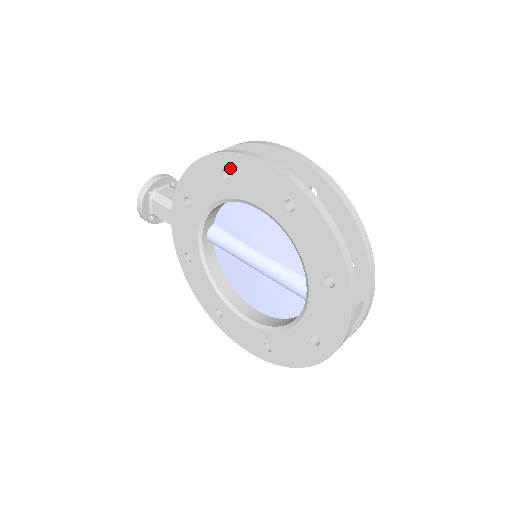
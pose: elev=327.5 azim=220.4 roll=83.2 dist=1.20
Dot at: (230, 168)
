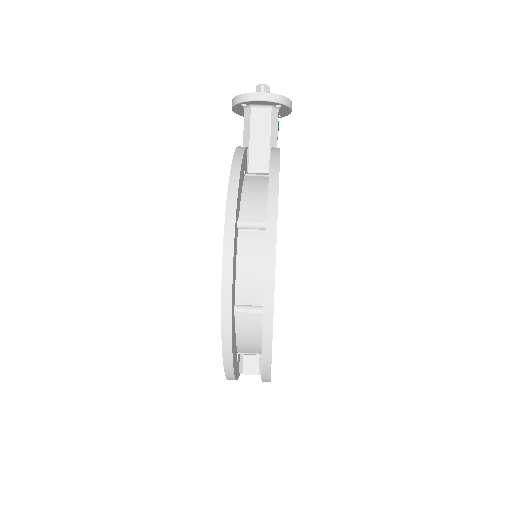
Dot at: occluded
